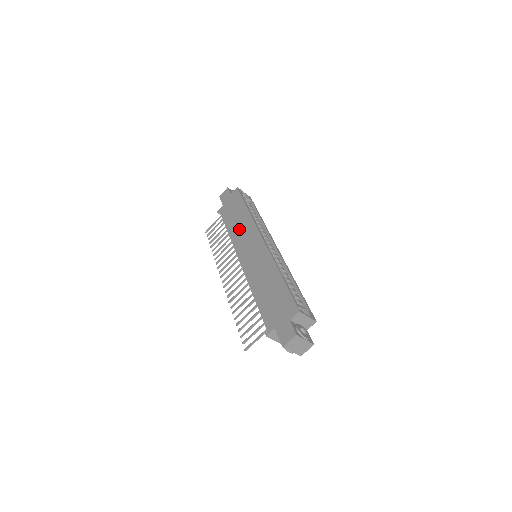
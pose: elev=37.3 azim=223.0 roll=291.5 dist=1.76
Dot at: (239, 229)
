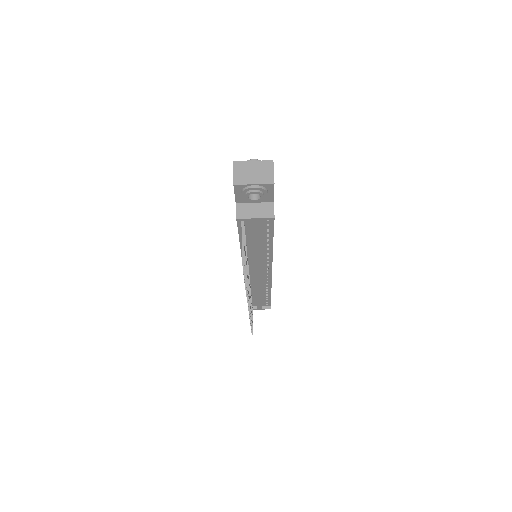
Dot at: occluded
